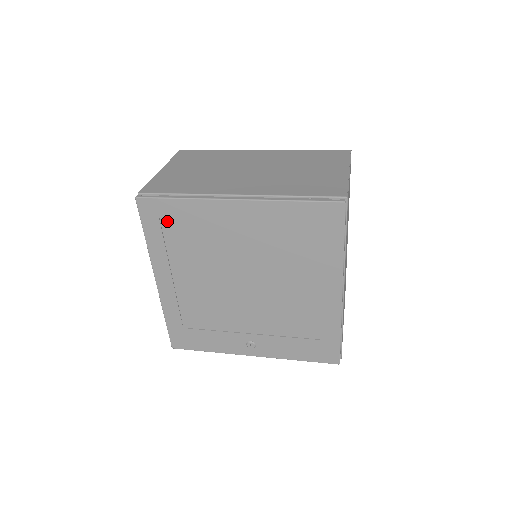
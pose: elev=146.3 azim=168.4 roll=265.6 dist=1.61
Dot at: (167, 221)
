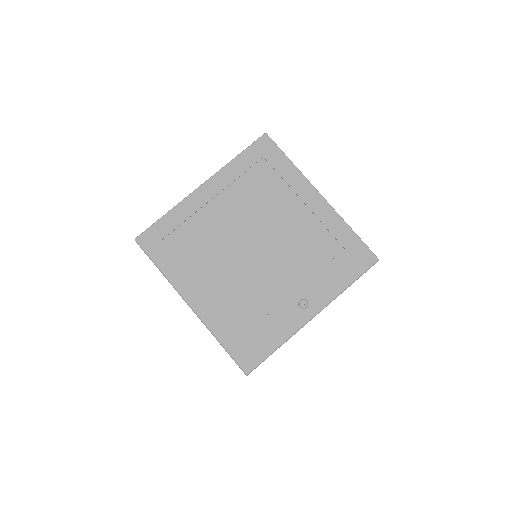
Dot at: (167, 240)
